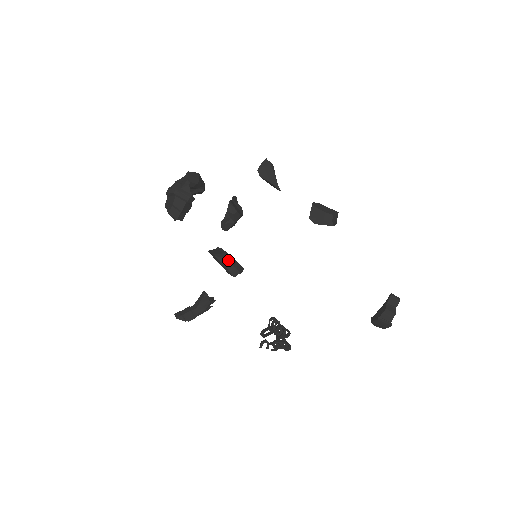
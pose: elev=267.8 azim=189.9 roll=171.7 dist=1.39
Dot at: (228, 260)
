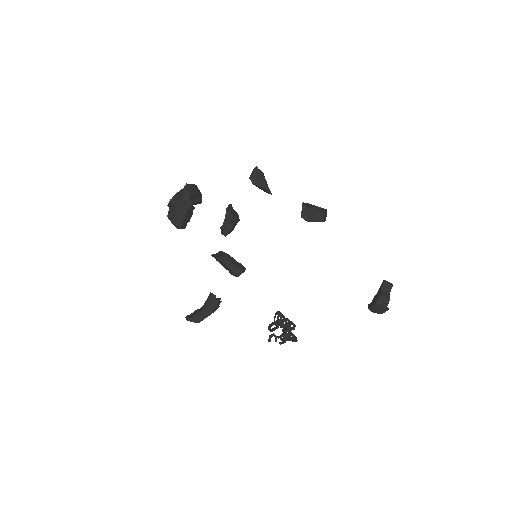
Dot at: (231, 261)
